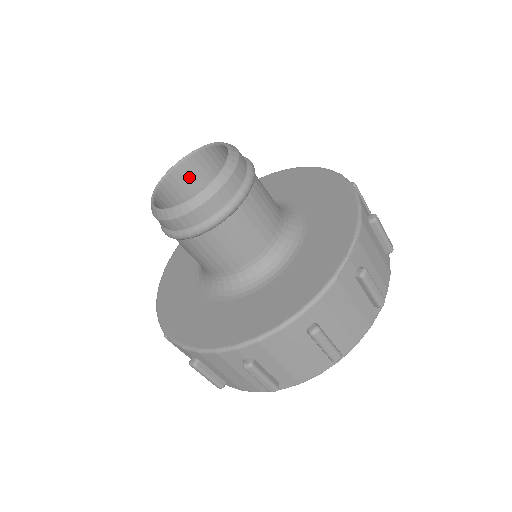
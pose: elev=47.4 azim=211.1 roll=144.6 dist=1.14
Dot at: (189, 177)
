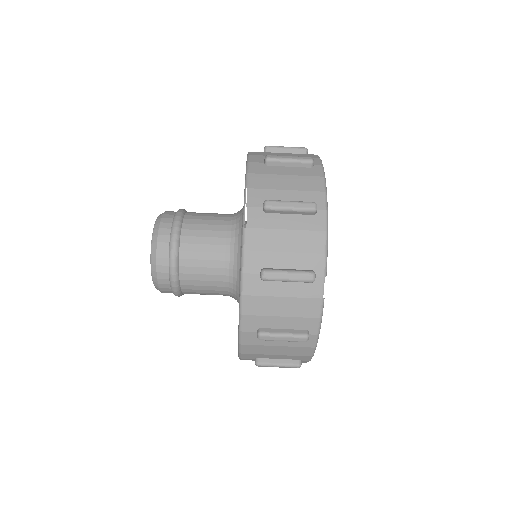
Dot at: occluded
